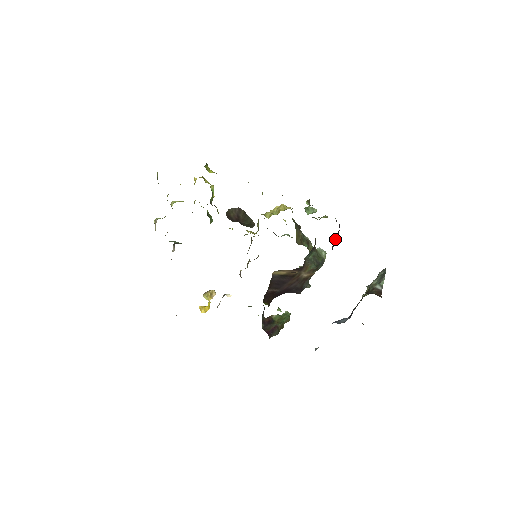
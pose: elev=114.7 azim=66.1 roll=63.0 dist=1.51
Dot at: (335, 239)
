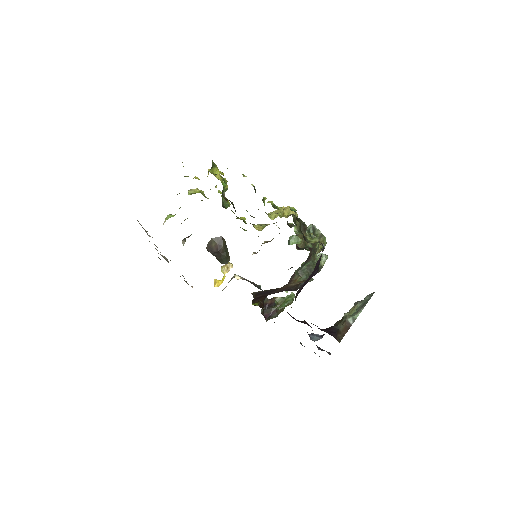
Dot at: occluded
